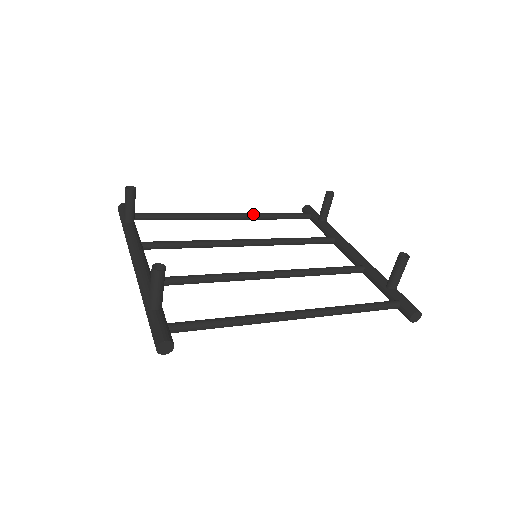
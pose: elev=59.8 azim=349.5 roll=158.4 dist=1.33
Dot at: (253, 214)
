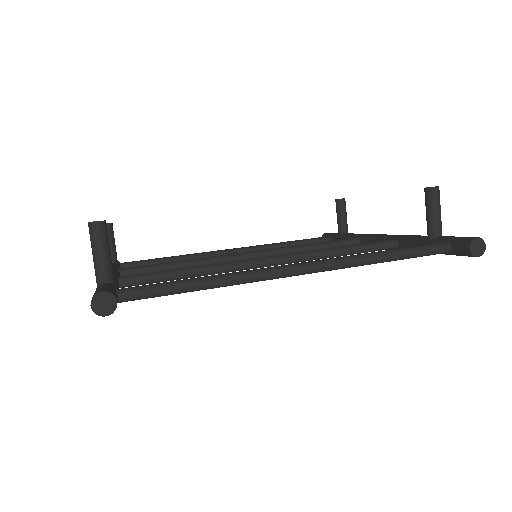
Dot at: (260, 245)
